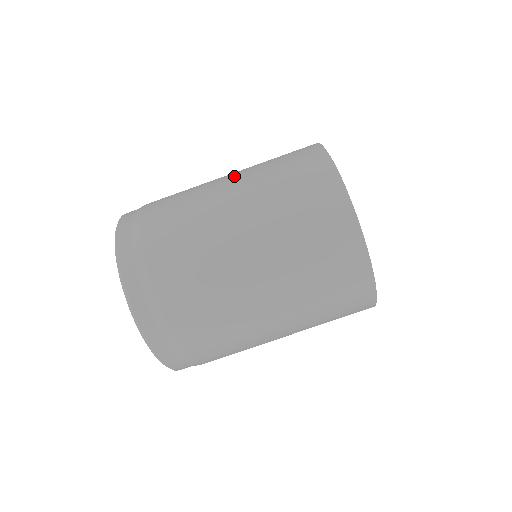
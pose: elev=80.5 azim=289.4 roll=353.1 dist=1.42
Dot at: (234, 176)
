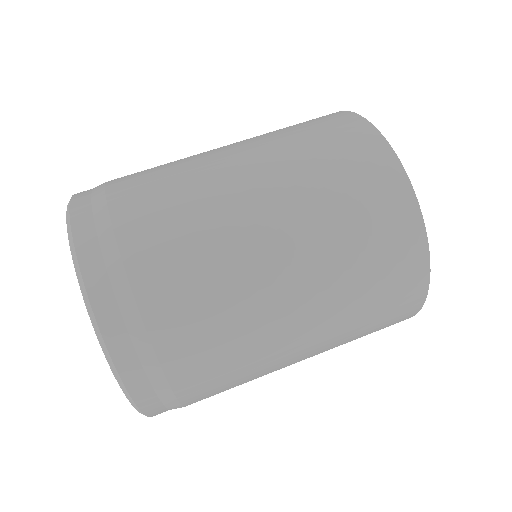
Dot at: occluded
